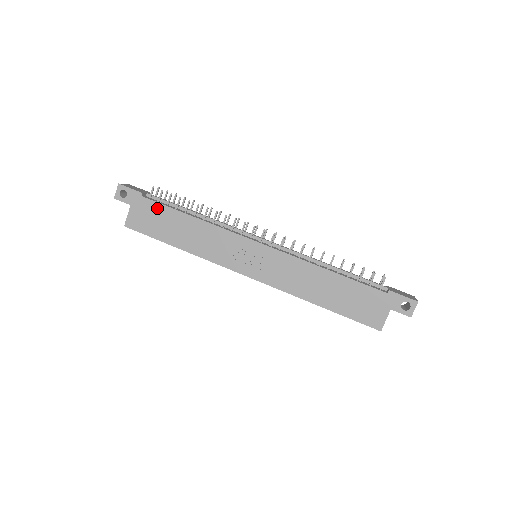
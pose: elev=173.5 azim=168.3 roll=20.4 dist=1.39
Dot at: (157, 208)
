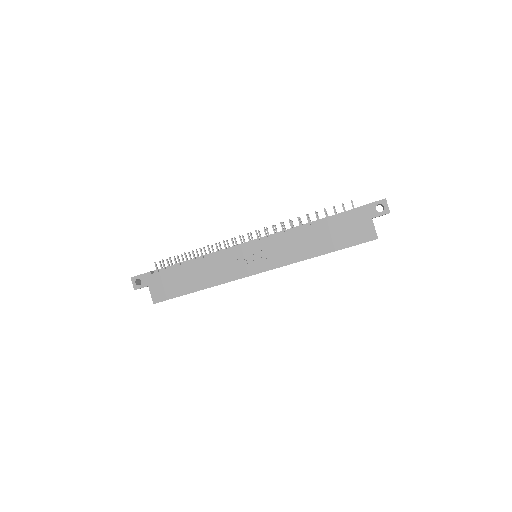
Dot at: (167, 274)
